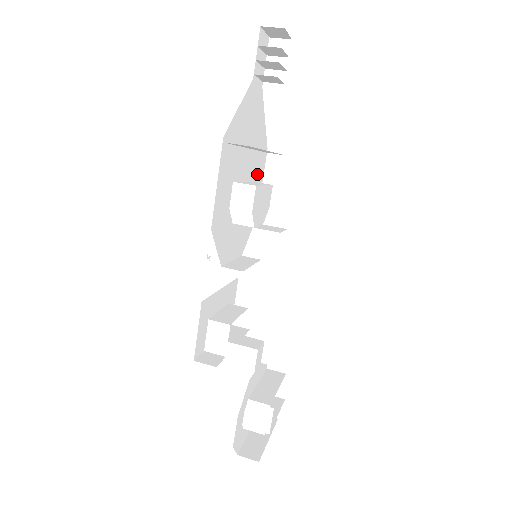
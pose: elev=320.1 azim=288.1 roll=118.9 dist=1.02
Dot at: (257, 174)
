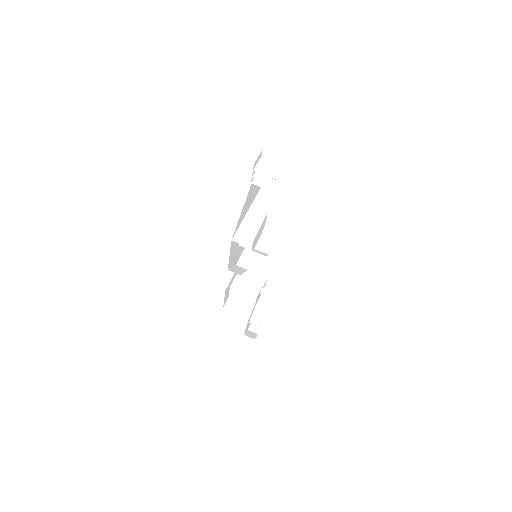
Dot at: occluded
